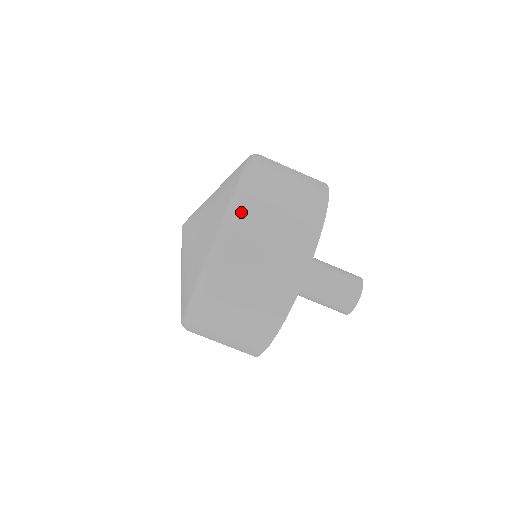
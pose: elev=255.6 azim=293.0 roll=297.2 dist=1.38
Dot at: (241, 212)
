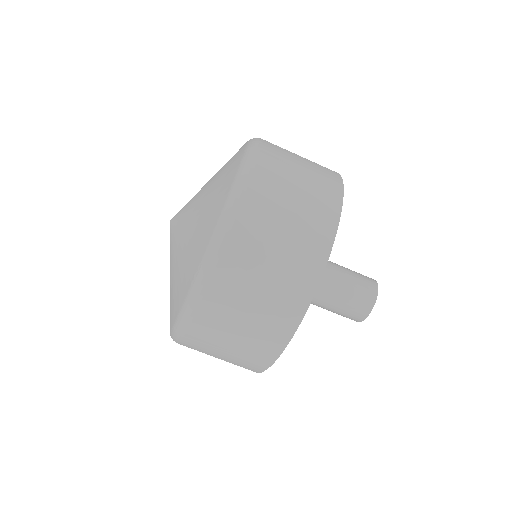
Dot at: (263, 147)
